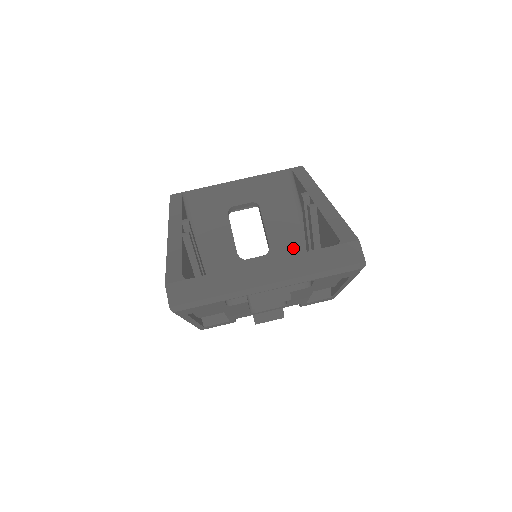
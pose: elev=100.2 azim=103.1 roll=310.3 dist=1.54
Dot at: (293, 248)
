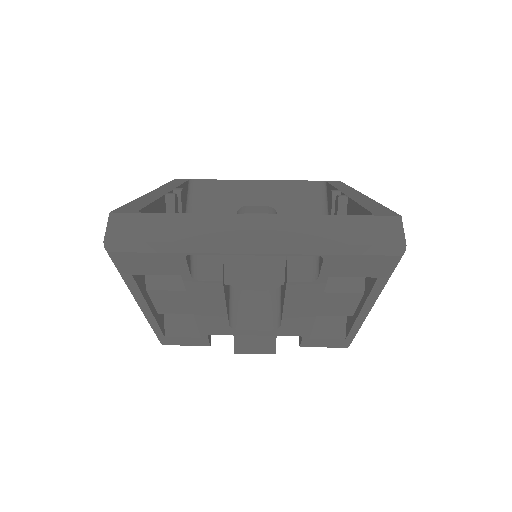
Dot at: occluded
